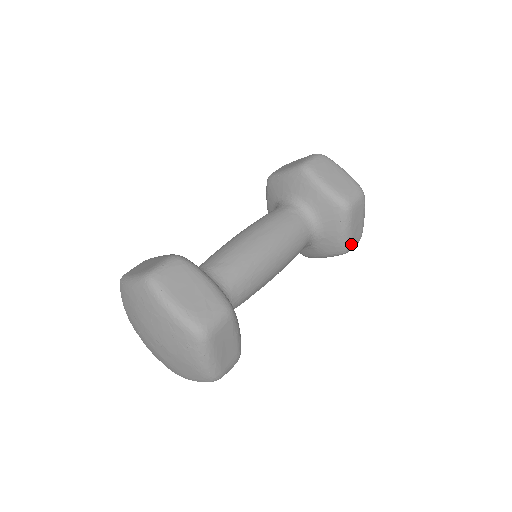
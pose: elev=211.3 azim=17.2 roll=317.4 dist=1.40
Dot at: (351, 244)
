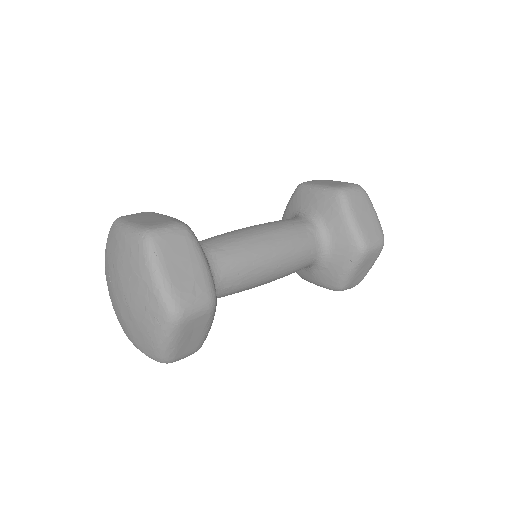
Dot at: (348, 285)
